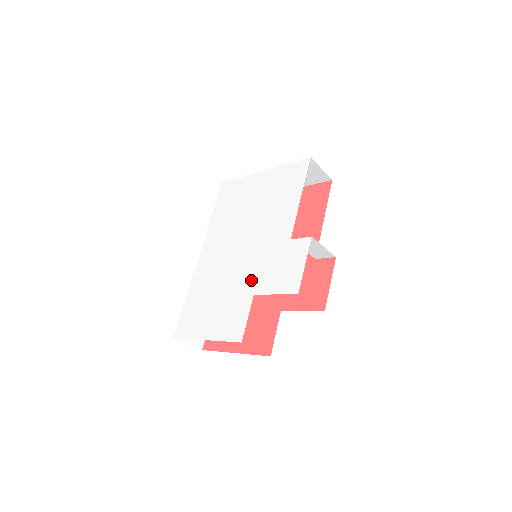
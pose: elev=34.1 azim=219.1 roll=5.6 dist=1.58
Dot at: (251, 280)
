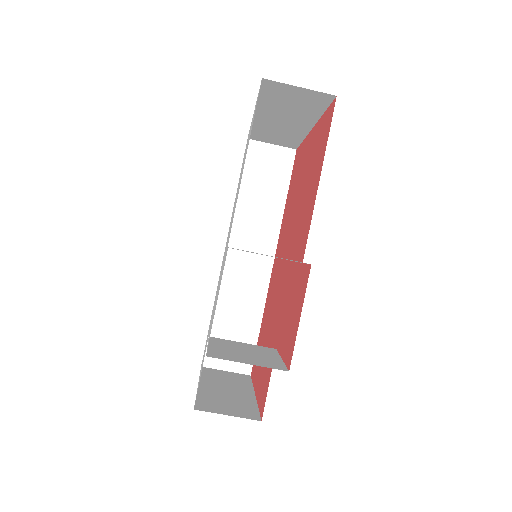
Dot at: occluded
